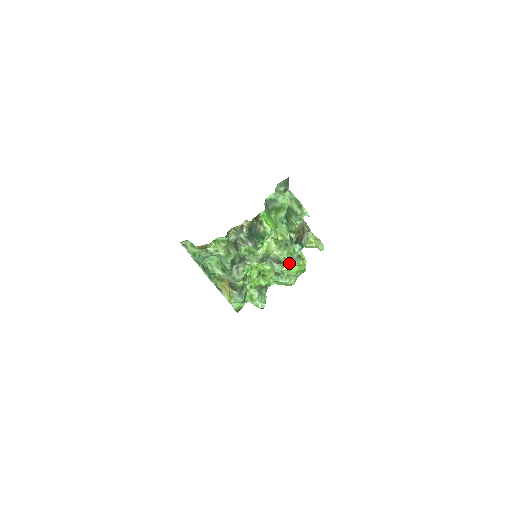
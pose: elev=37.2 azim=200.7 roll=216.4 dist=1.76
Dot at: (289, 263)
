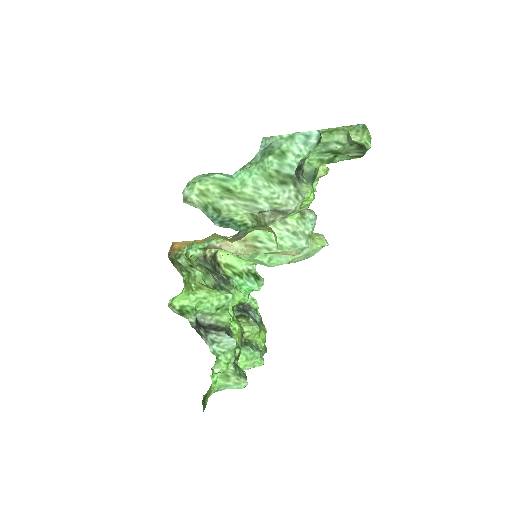
Dot at: (257, 324)
